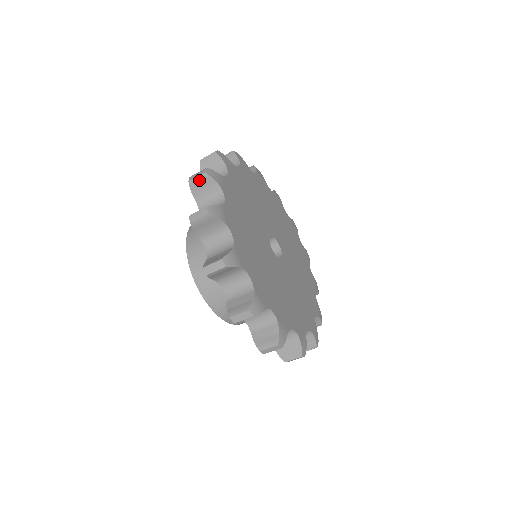
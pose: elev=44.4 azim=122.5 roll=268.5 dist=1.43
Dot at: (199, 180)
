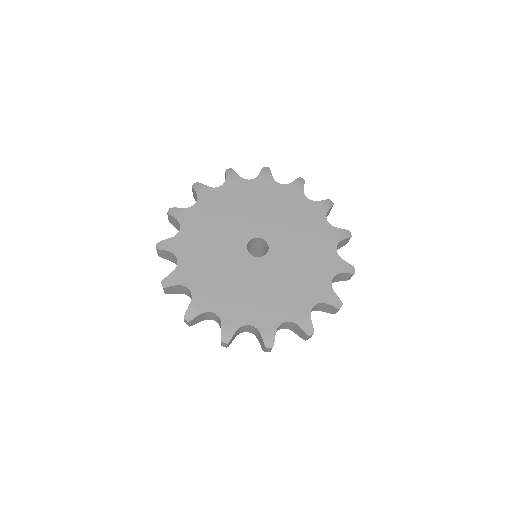
Dot at: (169, 218)
